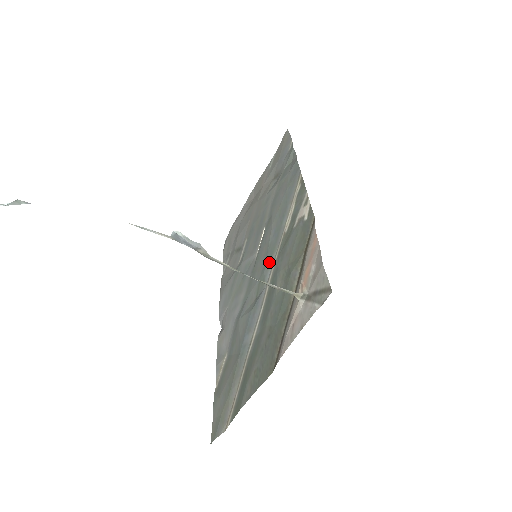
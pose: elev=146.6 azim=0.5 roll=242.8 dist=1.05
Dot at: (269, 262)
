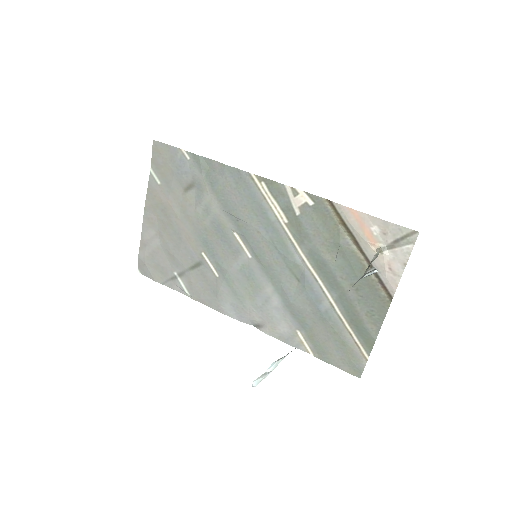
Dot at: (288, 251)
